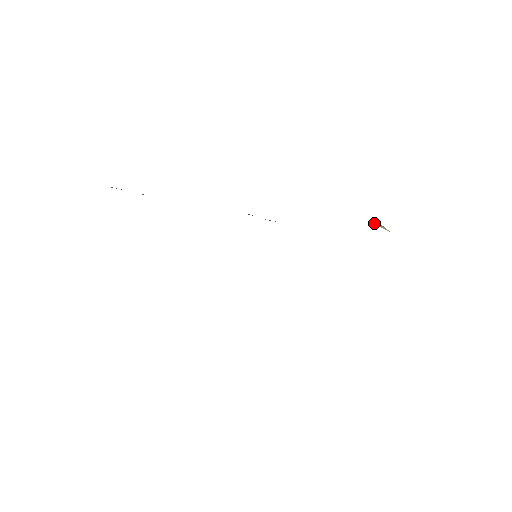
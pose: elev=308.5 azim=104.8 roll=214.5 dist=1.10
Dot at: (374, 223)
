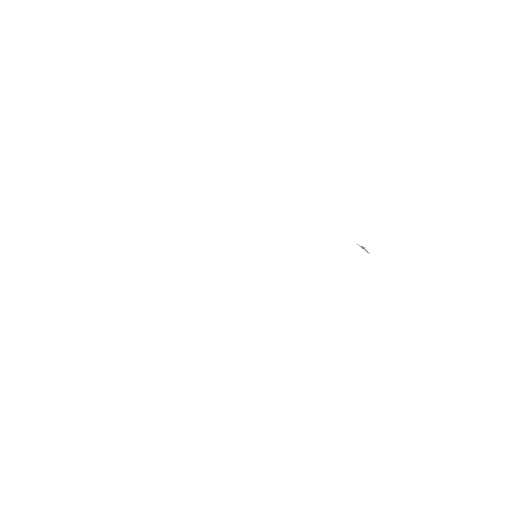
Dot at: occluded
